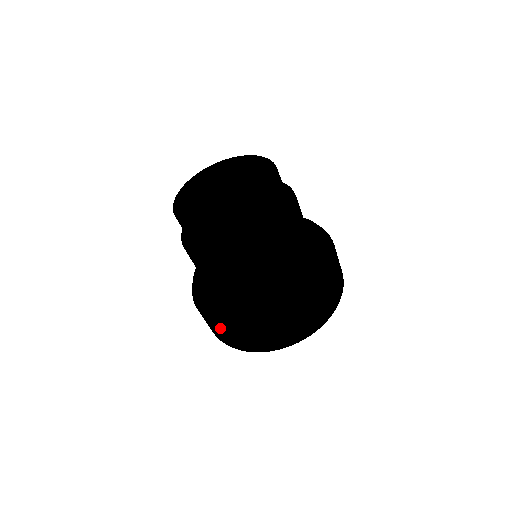
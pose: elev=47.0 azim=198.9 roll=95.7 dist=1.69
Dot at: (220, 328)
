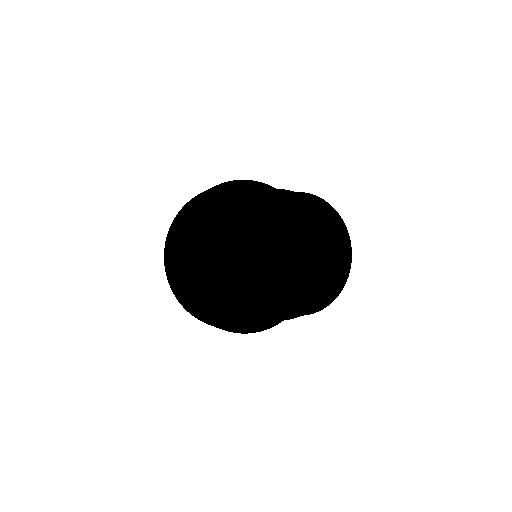
Dot at: (246, 333)
